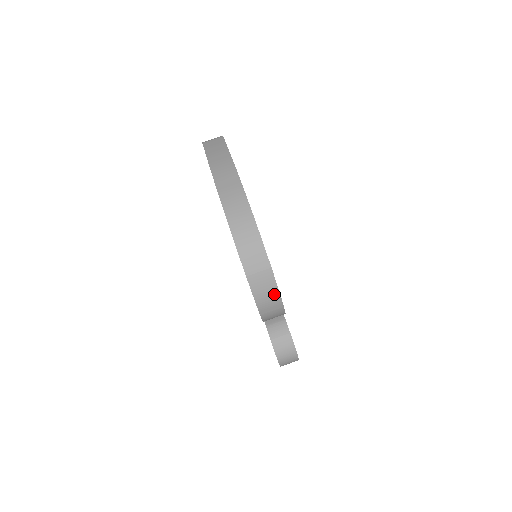
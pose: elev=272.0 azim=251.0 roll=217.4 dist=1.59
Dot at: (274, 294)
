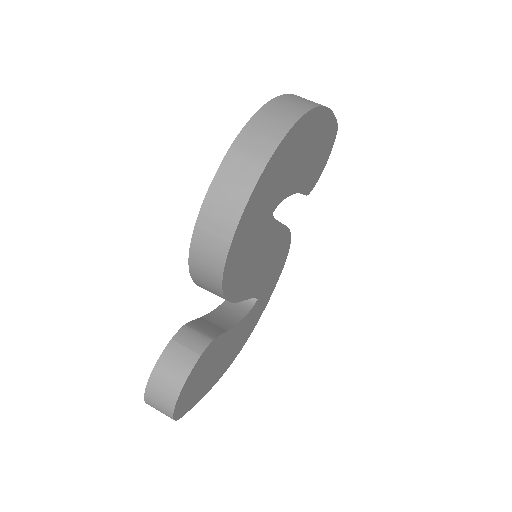
Dot at: (237, 203)
